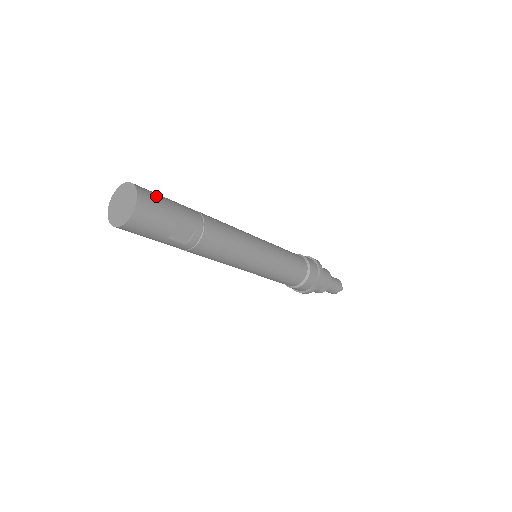
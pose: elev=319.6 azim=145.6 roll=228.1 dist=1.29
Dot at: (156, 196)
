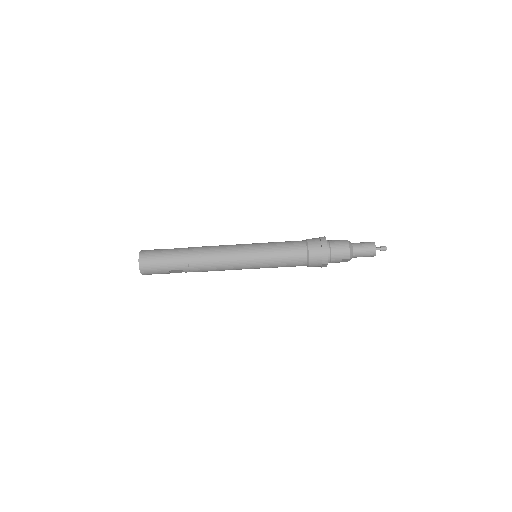
Dot at: (152, 261)
